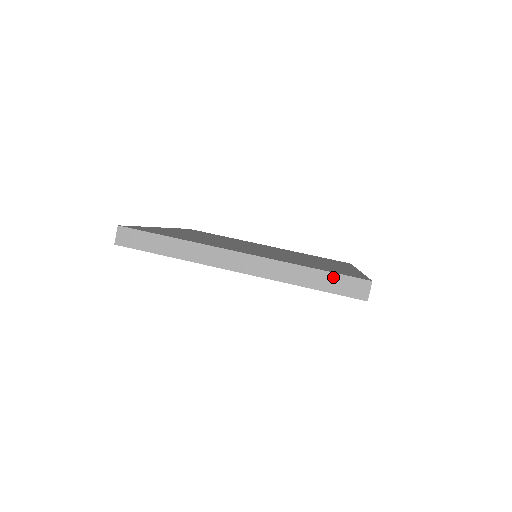
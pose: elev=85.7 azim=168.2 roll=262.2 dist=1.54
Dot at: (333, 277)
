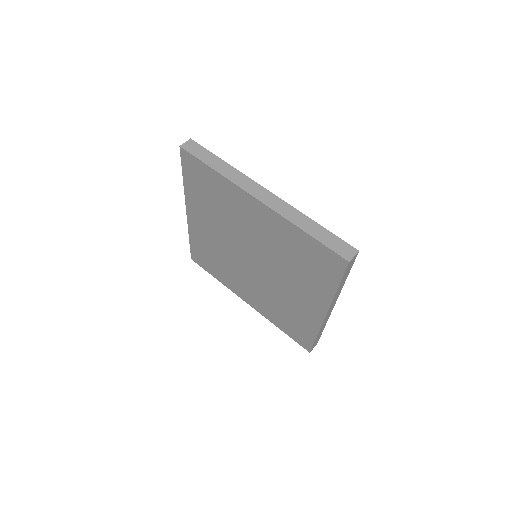
Dot at: (330, 235)
